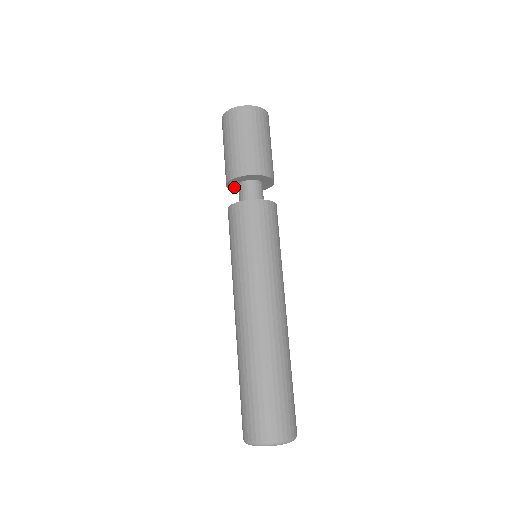
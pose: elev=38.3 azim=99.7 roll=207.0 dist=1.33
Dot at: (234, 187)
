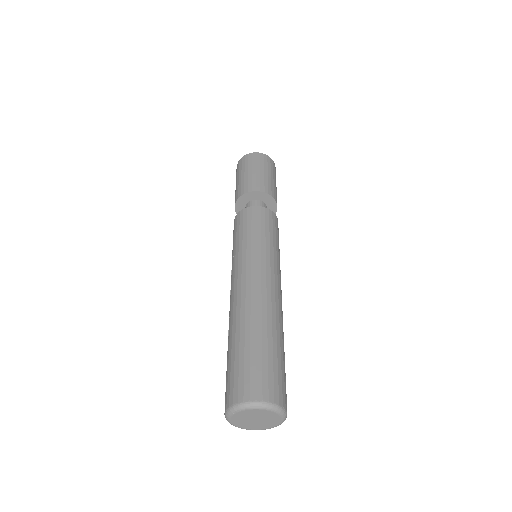
Dot at: occluded
